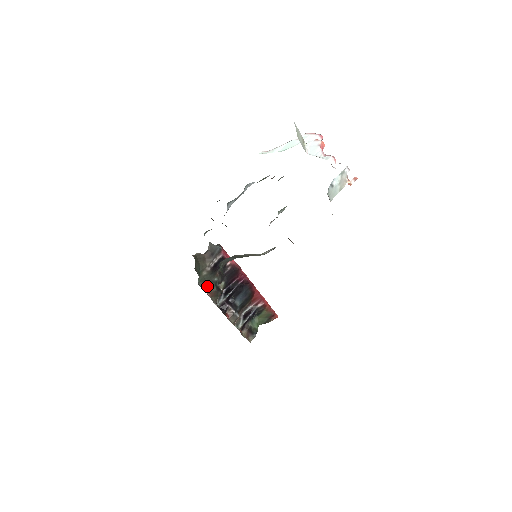
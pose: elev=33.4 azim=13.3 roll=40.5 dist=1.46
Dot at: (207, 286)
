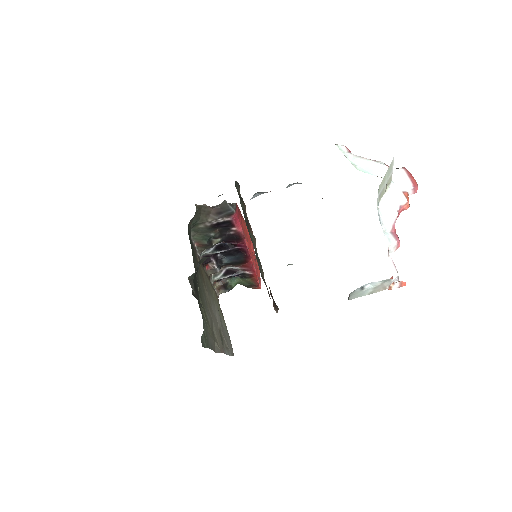
Dot at: (198, 237)
